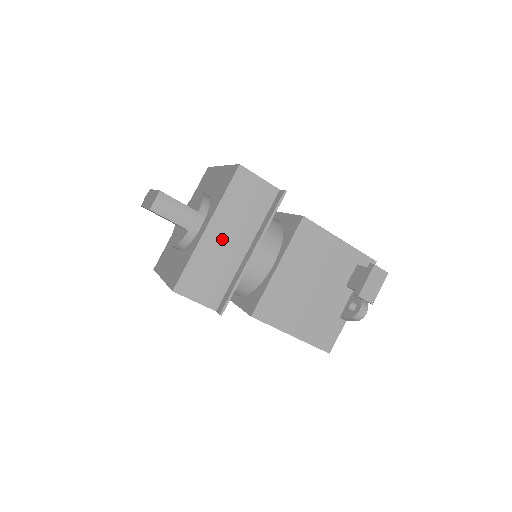
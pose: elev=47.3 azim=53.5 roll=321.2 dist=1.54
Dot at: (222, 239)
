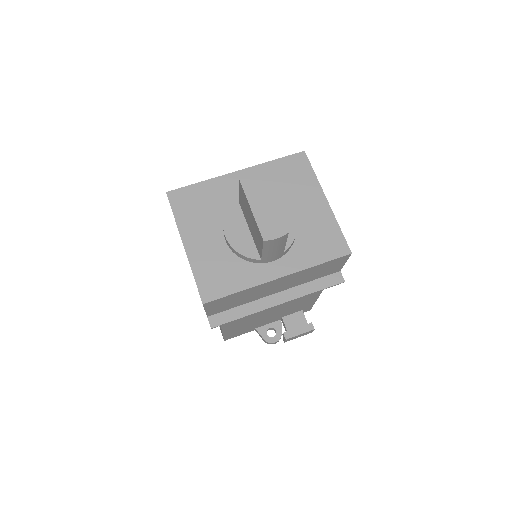
Dot at: (275, 285)
